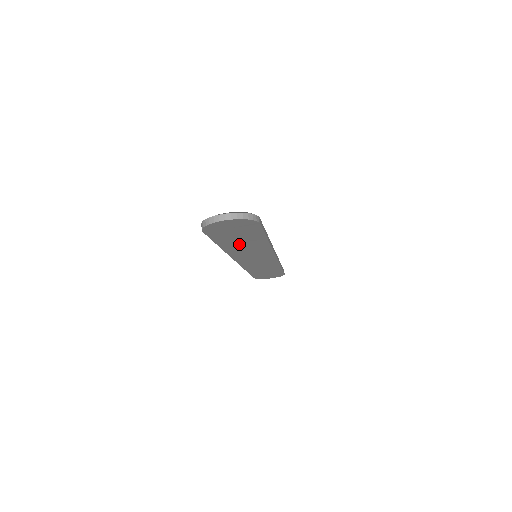
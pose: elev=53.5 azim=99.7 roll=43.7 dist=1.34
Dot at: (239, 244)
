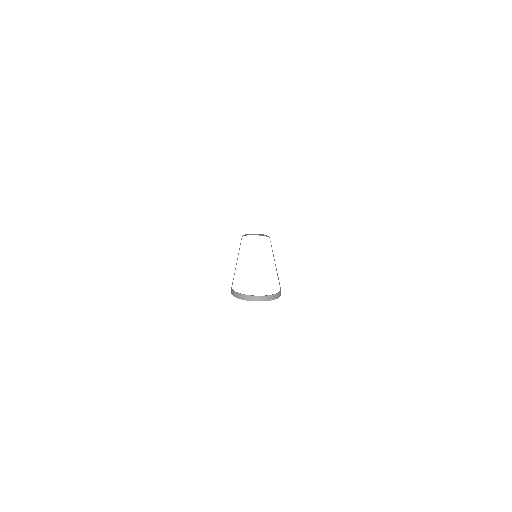
Dot at: occluded
